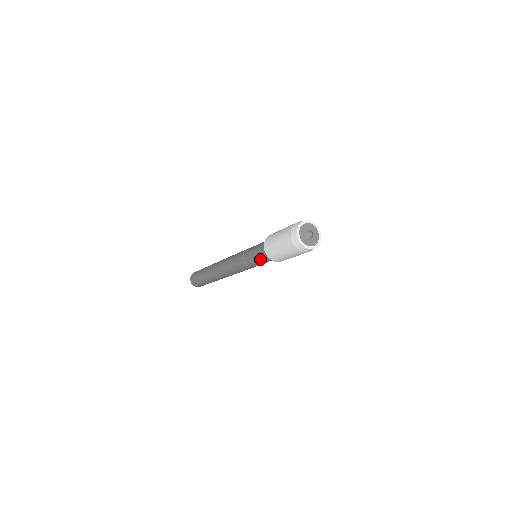
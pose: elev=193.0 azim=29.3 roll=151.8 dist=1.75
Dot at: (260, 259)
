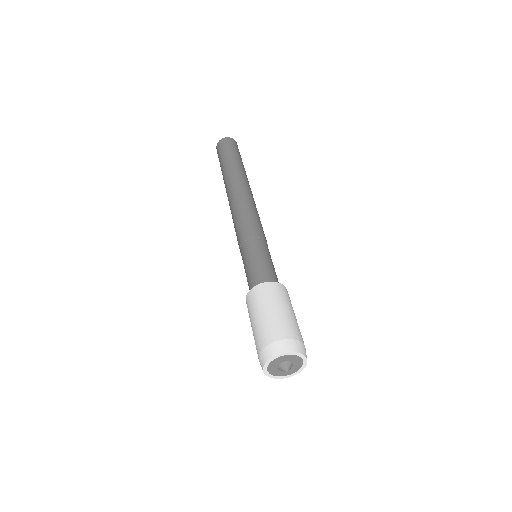
Dot at: (247, 279)
